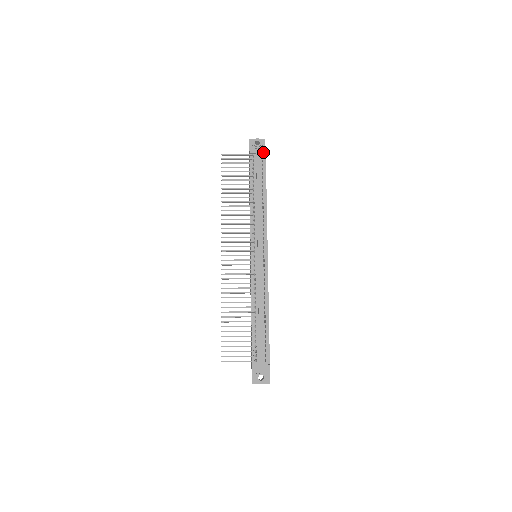
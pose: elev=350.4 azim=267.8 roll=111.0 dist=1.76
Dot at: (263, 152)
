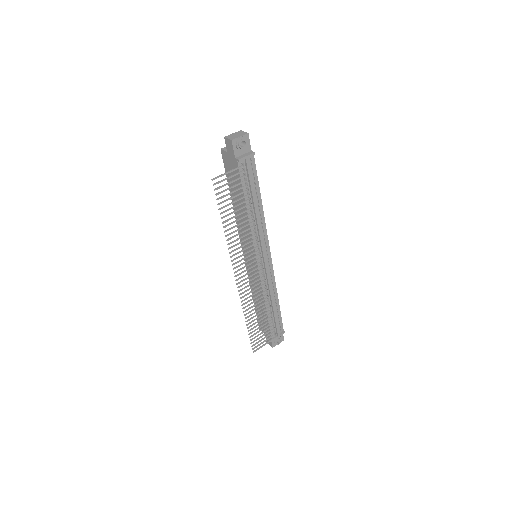
Dot at: (252, 155)
